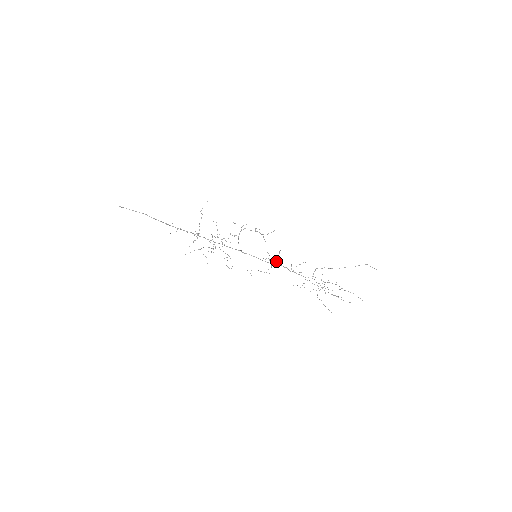
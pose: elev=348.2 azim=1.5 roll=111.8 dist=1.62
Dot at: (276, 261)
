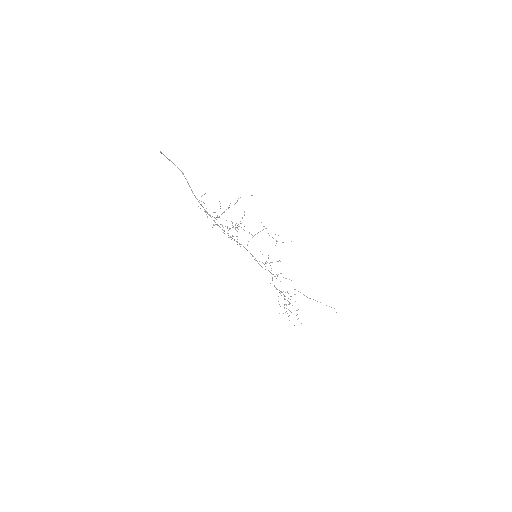
Dot at: occluded
